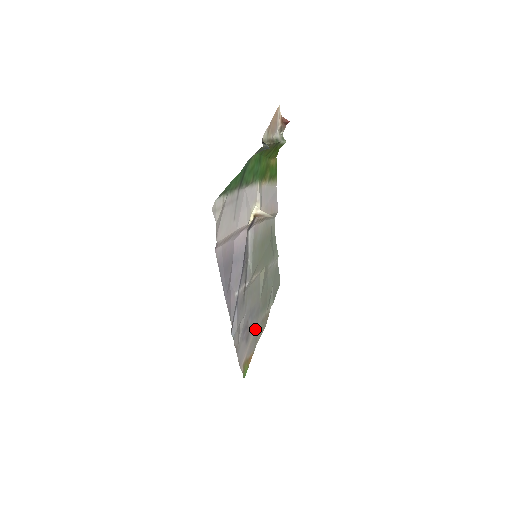
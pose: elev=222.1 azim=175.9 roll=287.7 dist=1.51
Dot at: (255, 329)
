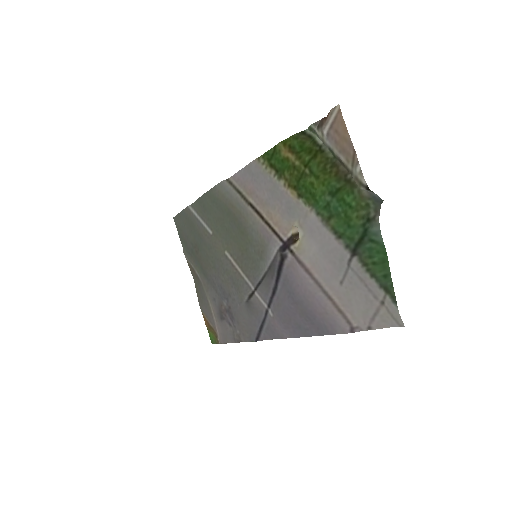
Dot at: (207, 296)
